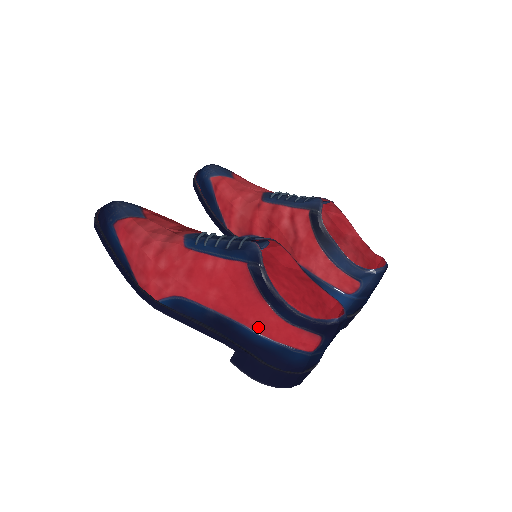
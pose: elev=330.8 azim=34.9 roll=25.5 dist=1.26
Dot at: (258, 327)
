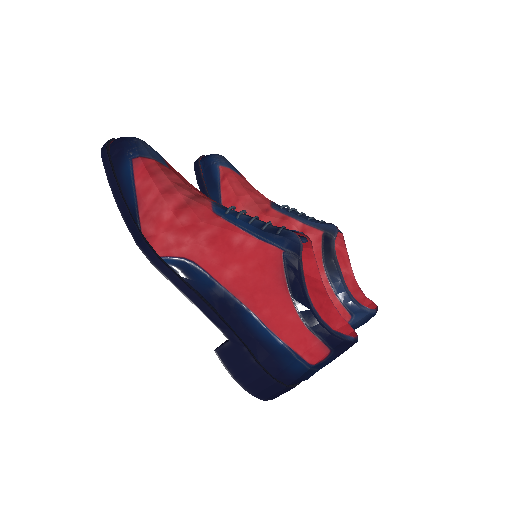
Dot at: (271, 321)
